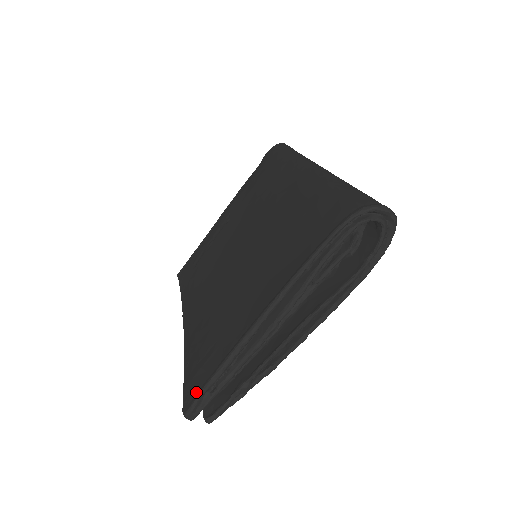
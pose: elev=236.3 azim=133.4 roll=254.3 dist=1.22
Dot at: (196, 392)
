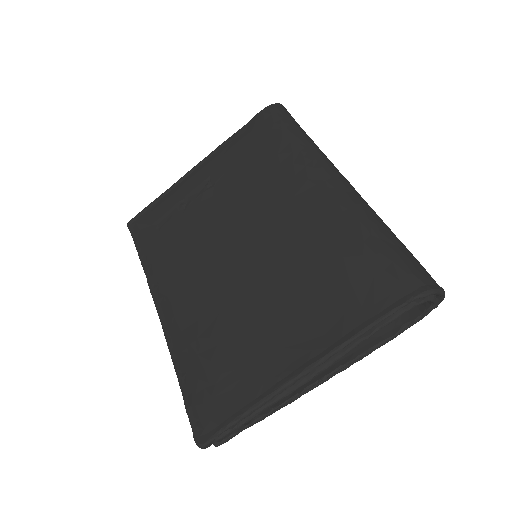
Dot at: (214, 426)
